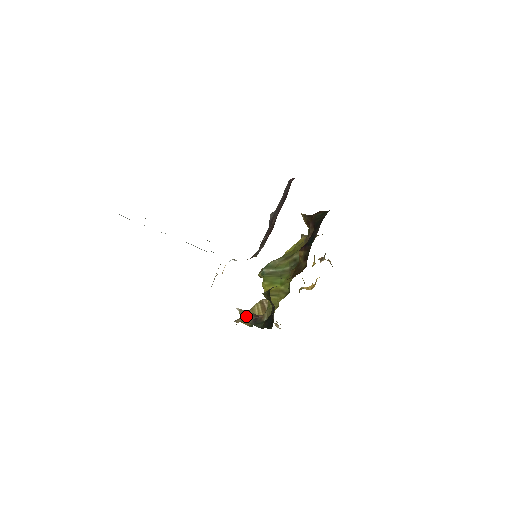
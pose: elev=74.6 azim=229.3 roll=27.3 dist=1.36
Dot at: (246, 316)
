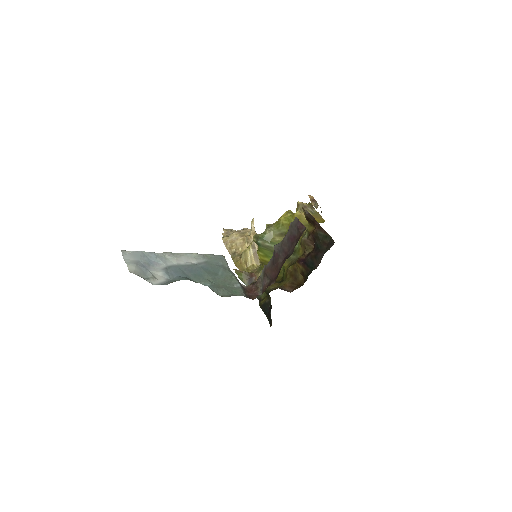
Dot at: (242, 277)
